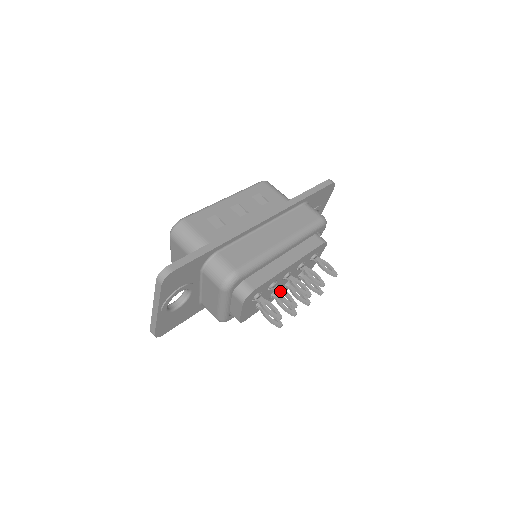
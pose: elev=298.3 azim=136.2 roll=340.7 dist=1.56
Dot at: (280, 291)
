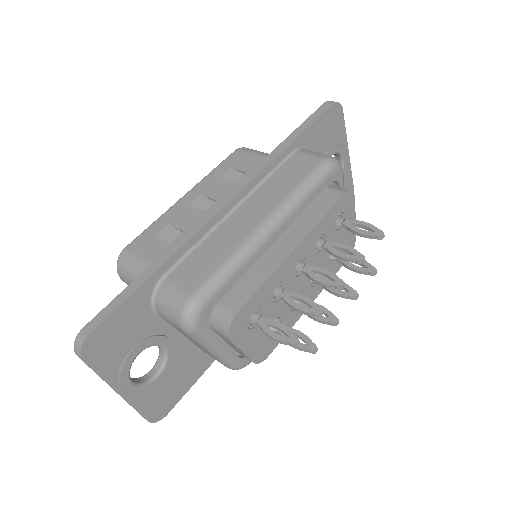
Dot at: (291, 297)
